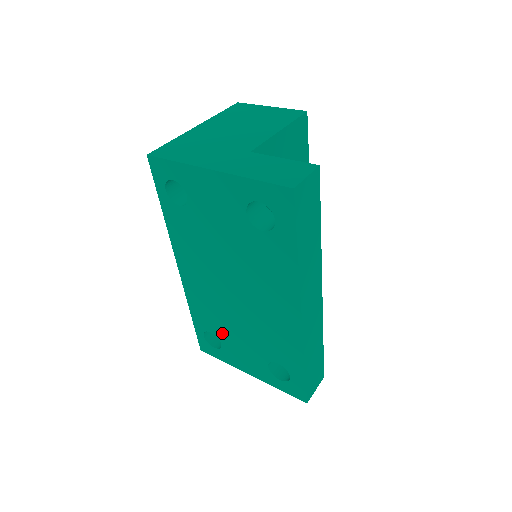
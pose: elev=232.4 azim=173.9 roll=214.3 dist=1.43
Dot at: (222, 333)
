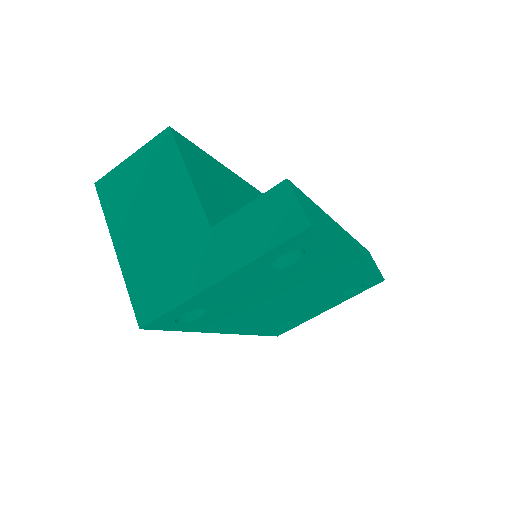
Dot at: (291, 318)
